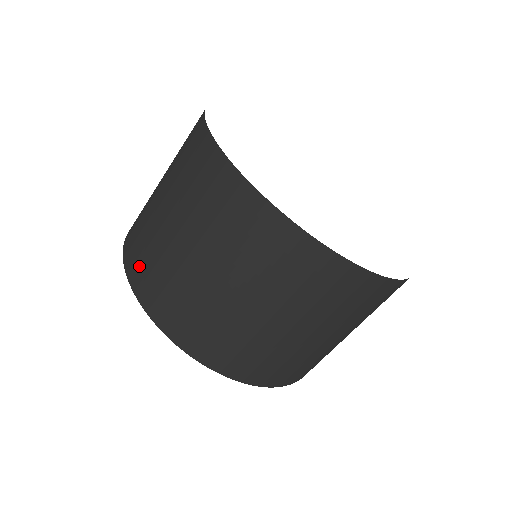
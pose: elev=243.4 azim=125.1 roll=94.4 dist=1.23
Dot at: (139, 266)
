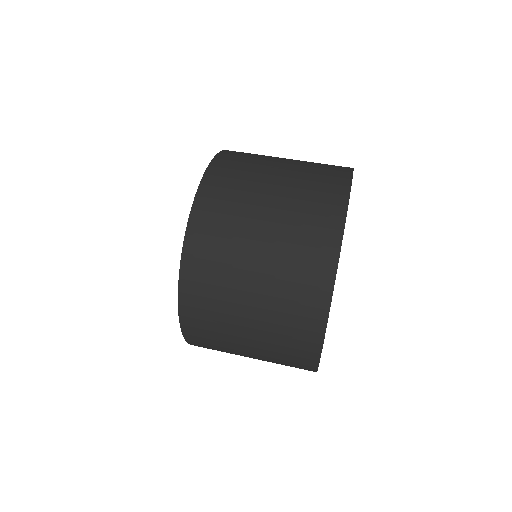
Dot at: (203, 249)
